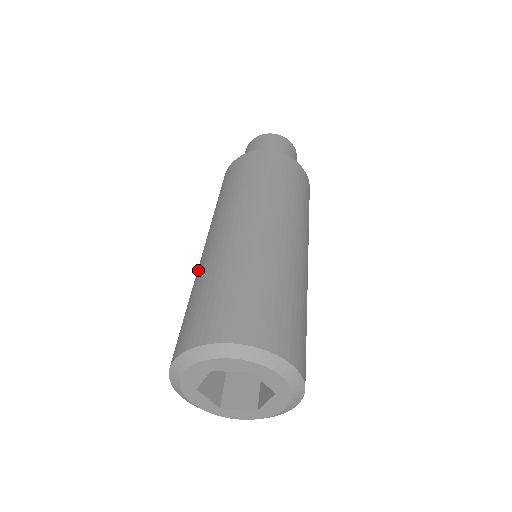
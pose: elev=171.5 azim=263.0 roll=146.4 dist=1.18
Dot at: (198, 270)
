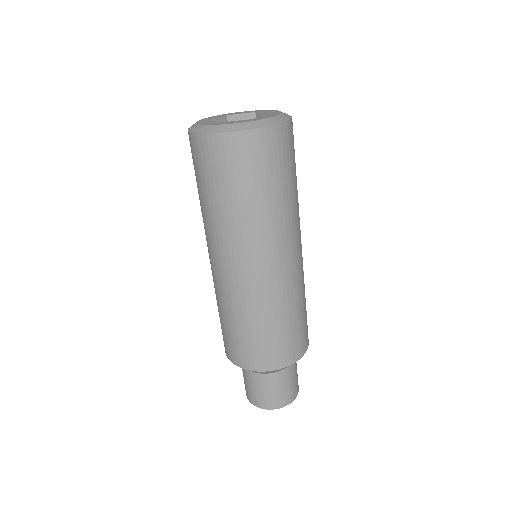
Dot at: occluded
